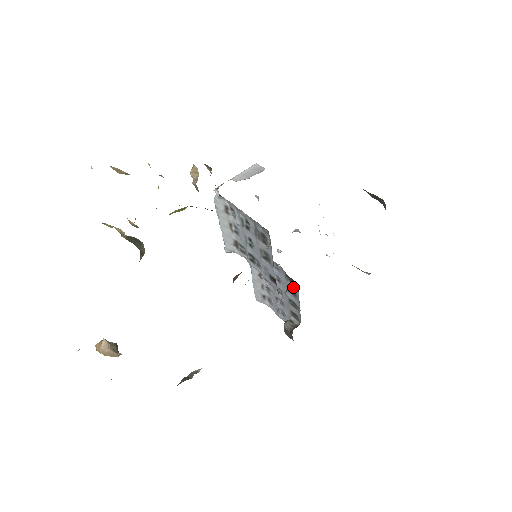
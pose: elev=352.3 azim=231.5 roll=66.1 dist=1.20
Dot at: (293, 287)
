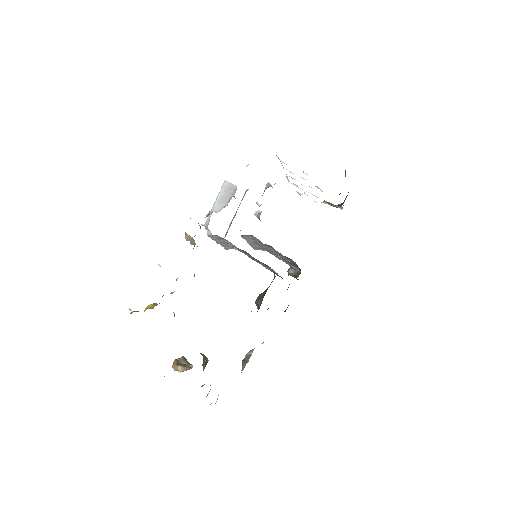
Dot at: (291, 260)
